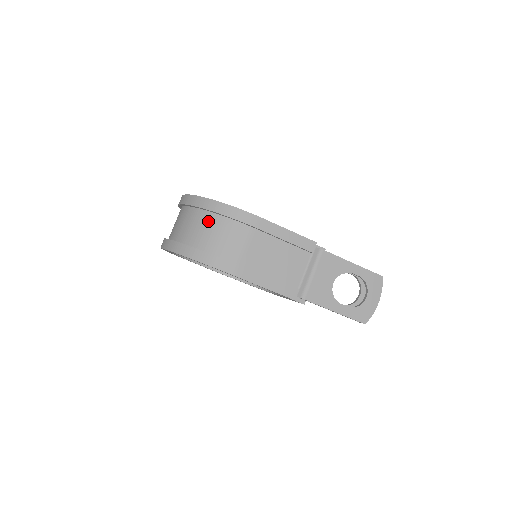
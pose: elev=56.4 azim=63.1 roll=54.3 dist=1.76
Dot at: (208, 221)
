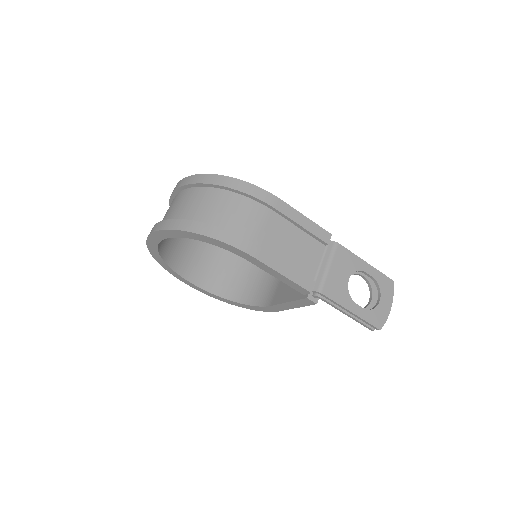
Dot at: (218, 198)
